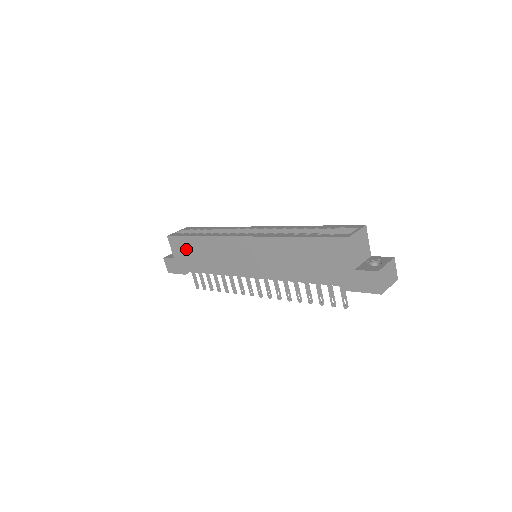
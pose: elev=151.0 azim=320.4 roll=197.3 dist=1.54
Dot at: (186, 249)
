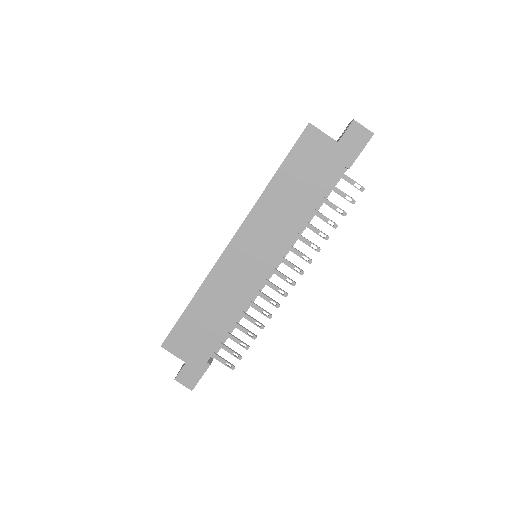
Dot at: (190, 332)
